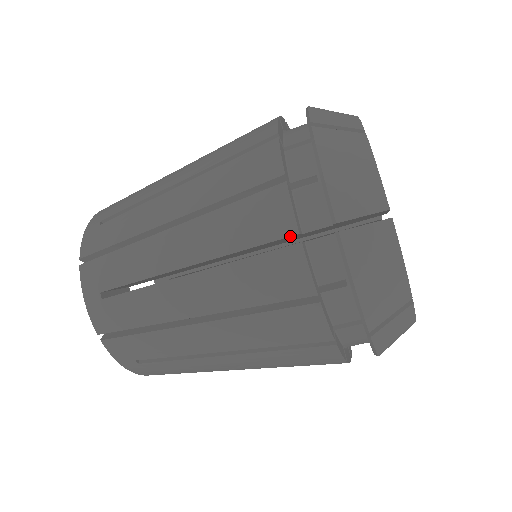
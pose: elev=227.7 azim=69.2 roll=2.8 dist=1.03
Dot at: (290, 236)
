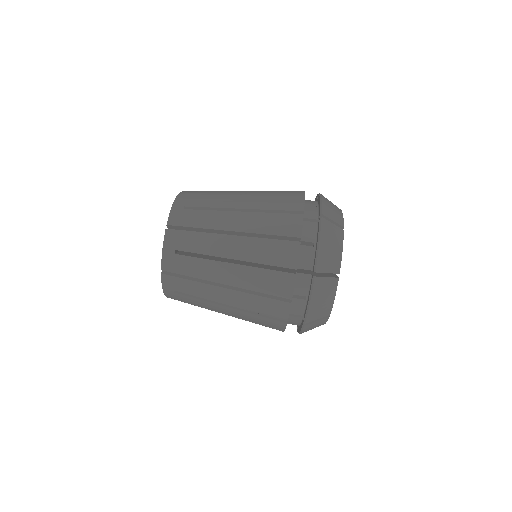
Dot at: occluded
